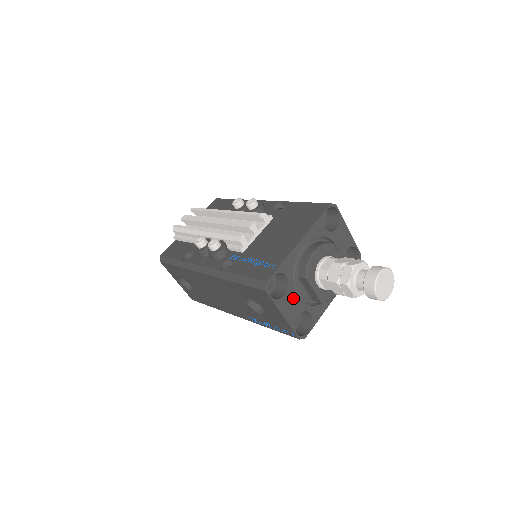
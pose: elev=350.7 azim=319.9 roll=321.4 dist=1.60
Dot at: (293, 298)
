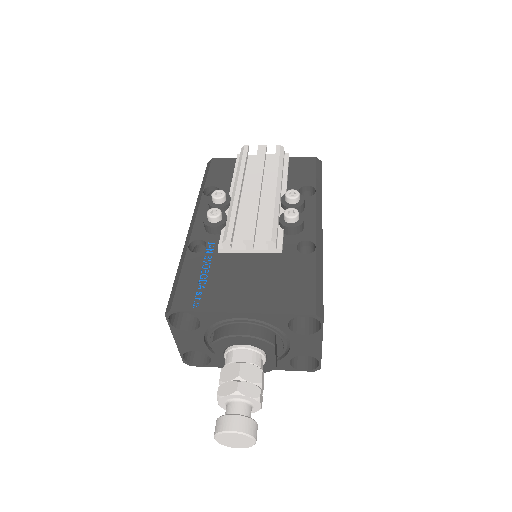
Dot at: (197, 338)
